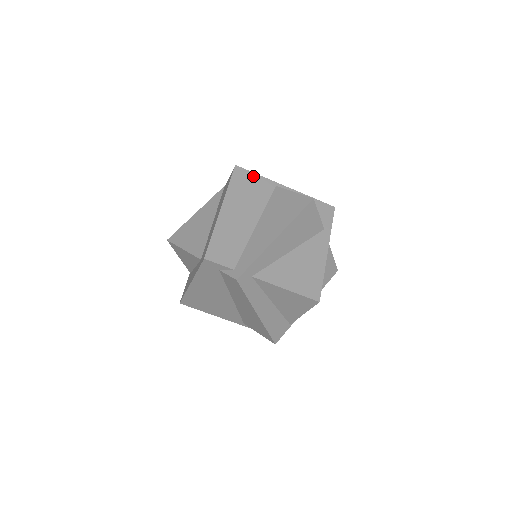
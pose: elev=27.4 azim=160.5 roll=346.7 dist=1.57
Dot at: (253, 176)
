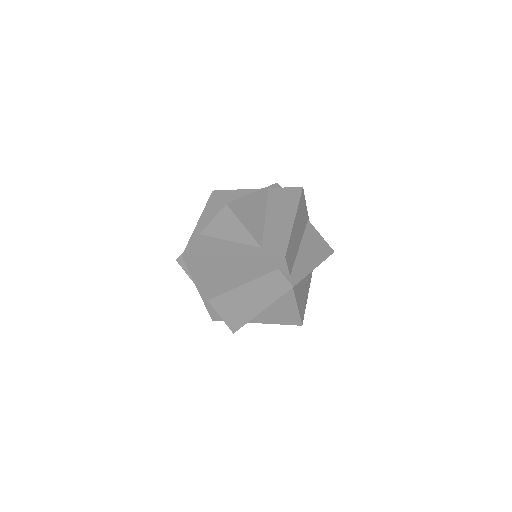
Dot at: (305, 203)
